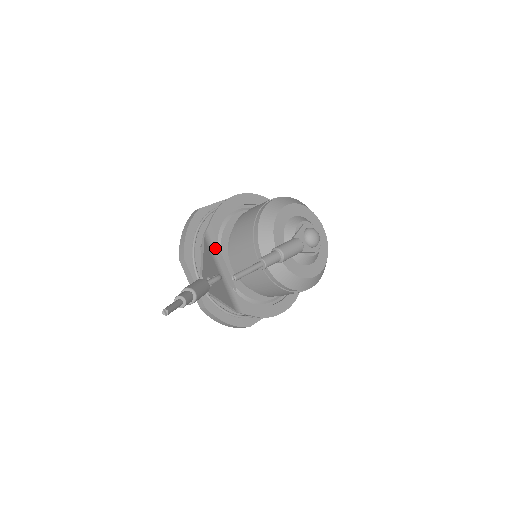
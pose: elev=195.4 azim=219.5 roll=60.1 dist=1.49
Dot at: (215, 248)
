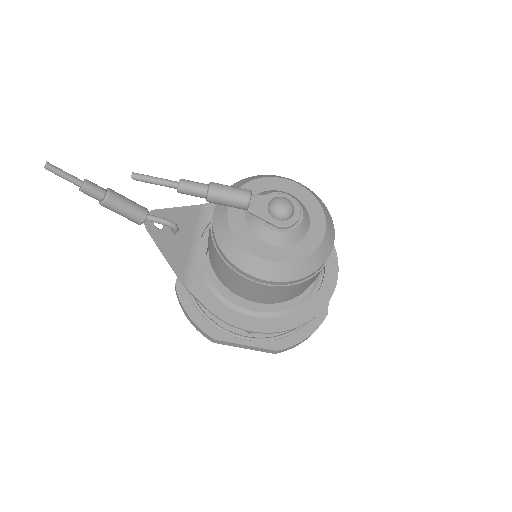
Dot at: (208, 220)
